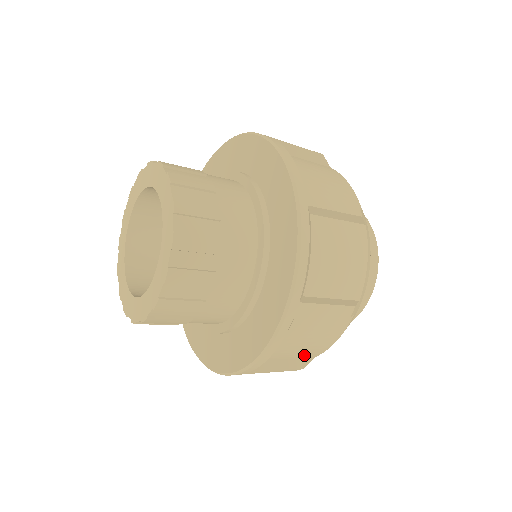
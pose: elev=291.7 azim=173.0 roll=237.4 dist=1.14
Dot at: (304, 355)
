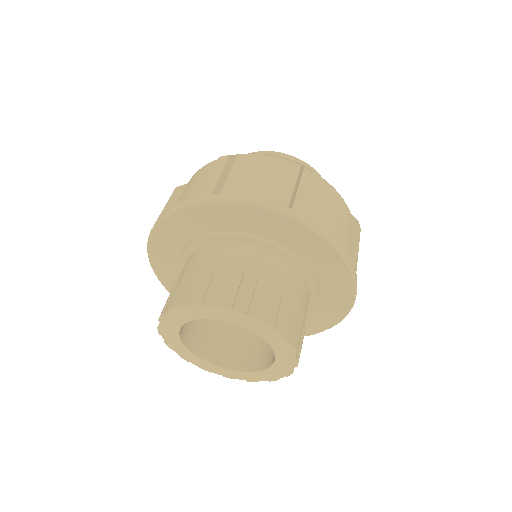
Dot at: occluded
